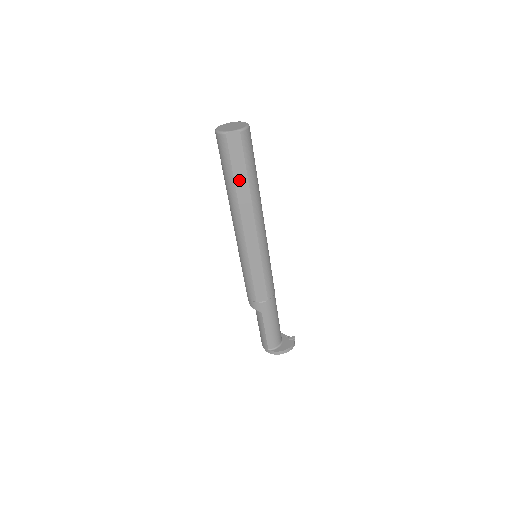
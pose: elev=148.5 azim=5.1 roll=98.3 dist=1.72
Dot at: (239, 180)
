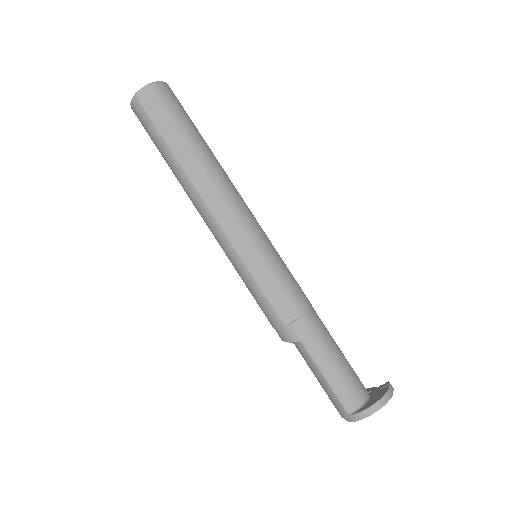
Dot at: (175, 145)
